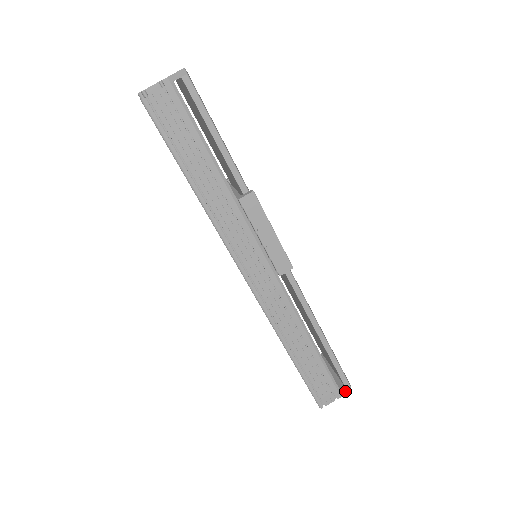
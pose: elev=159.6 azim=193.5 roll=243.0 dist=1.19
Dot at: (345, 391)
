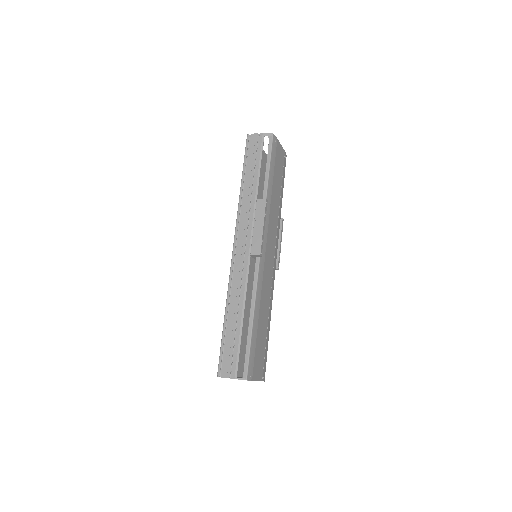
Dot at: (240, 378)
